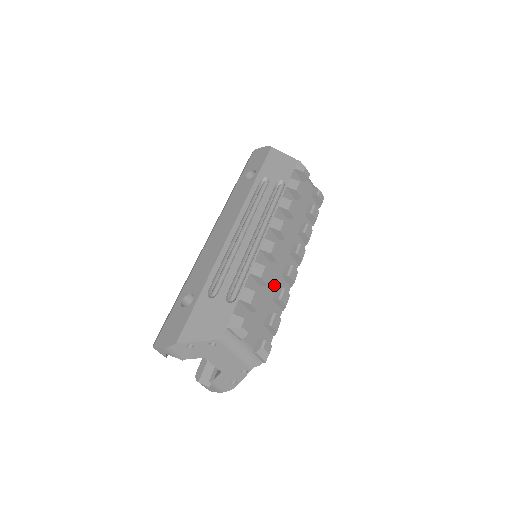
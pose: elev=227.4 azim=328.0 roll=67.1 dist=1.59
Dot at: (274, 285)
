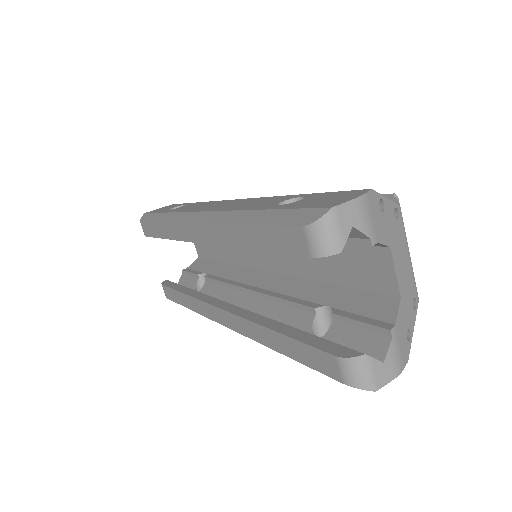
Dot at: occluded
